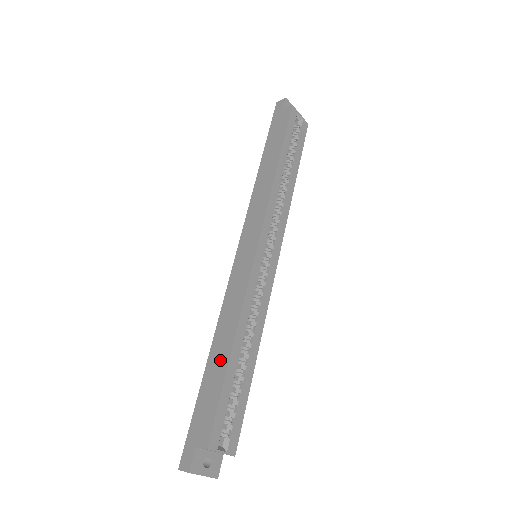
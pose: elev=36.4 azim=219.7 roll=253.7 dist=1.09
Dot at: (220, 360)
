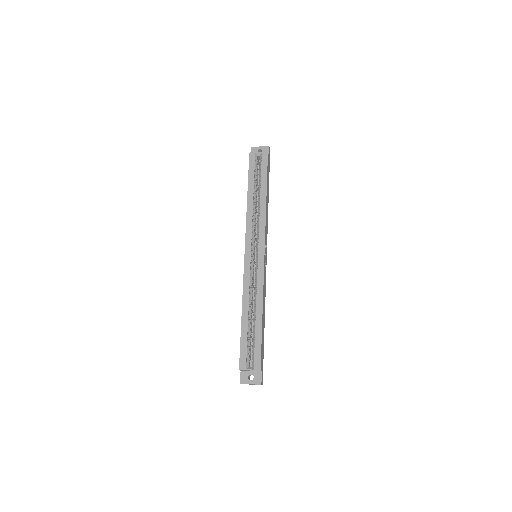
Dot at: occluded
